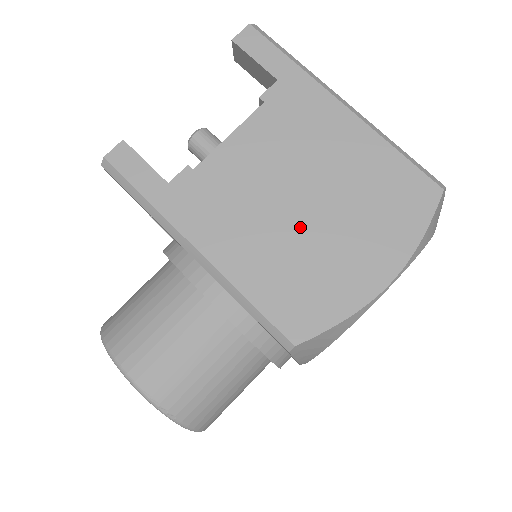
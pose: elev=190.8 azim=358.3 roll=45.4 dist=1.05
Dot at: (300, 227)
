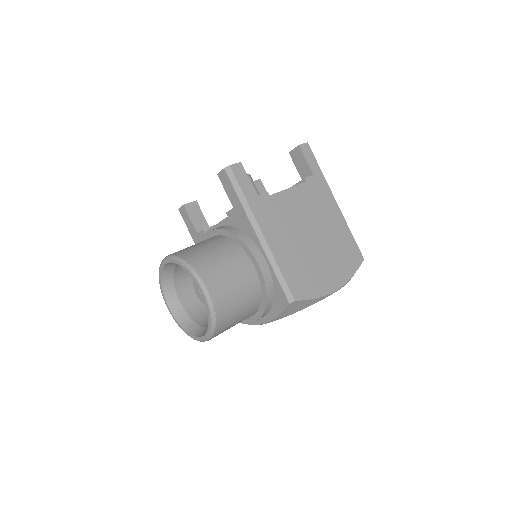
Dot at: (309, 247)
